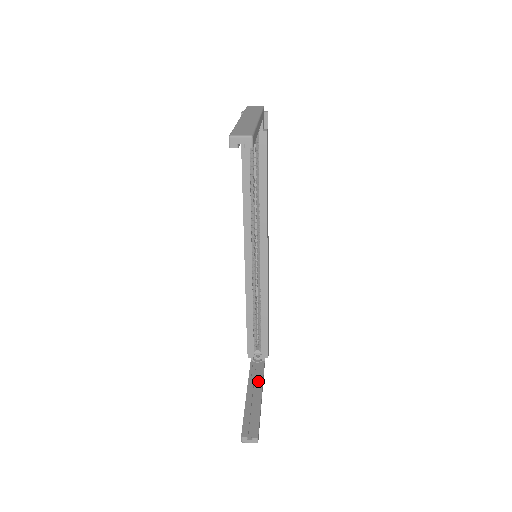
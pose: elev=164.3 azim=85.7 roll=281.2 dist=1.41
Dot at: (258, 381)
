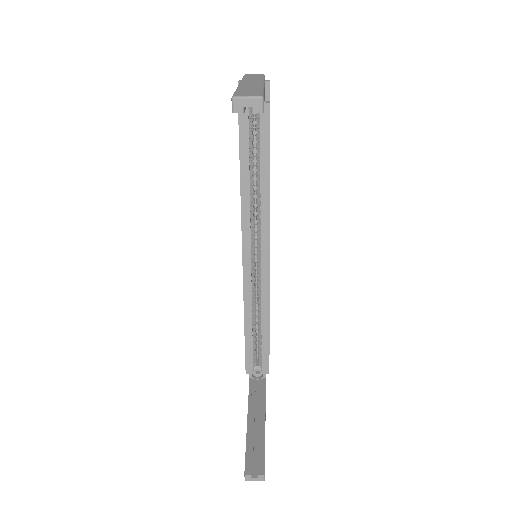
Dot at: (260, 402)
